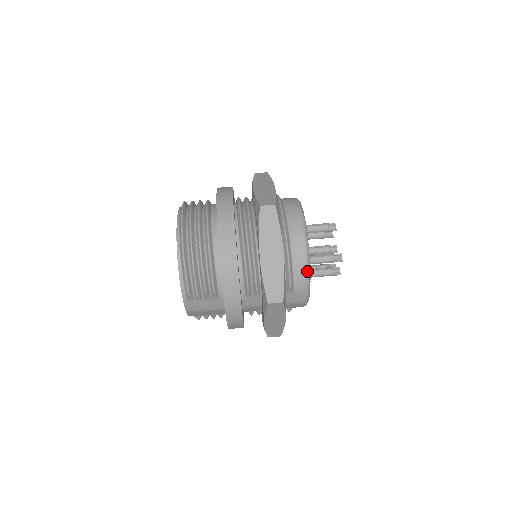
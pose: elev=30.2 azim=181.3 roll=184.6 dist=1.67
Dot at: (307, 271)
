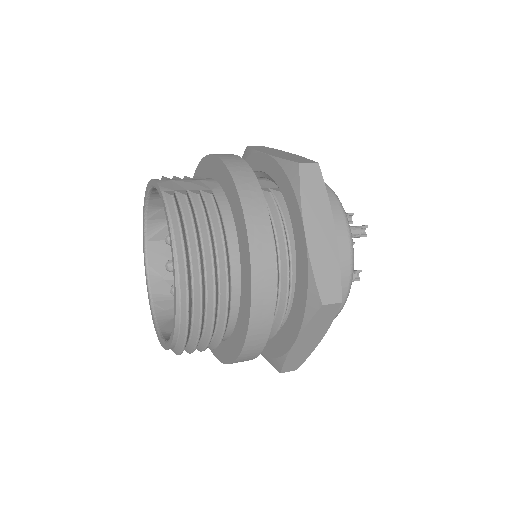
Dot at: occluded
